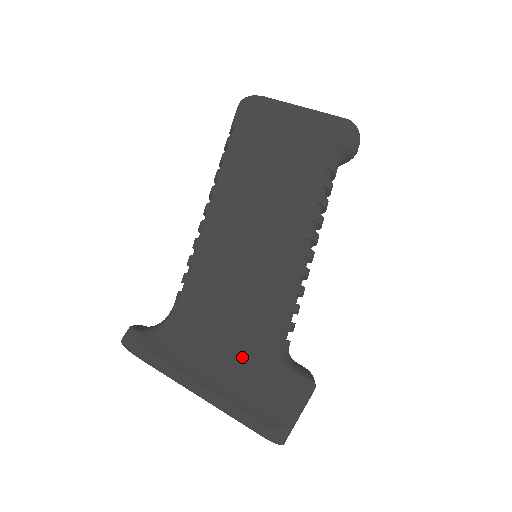
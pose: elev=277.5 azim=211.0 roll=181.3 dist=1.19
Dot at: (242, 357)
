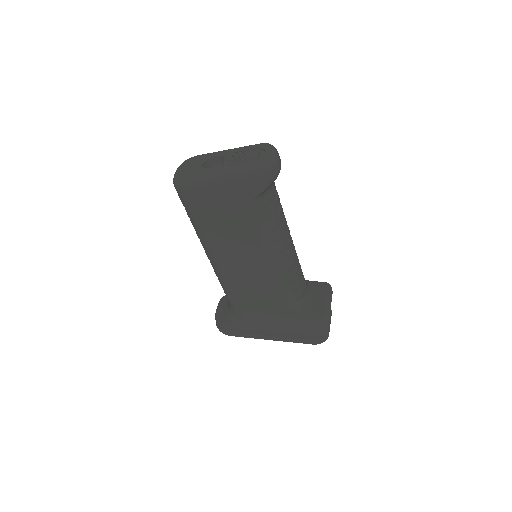
Dot at: (281, 318)
